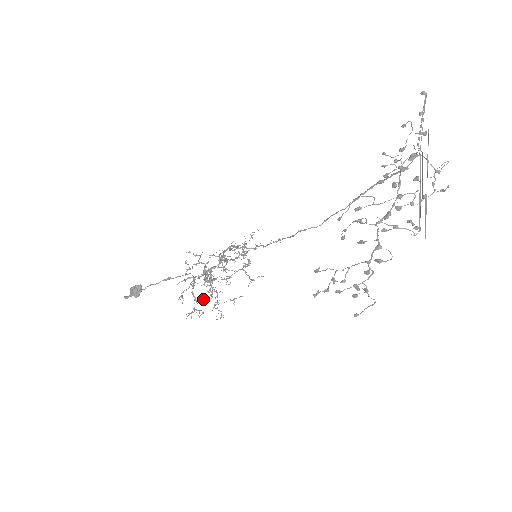
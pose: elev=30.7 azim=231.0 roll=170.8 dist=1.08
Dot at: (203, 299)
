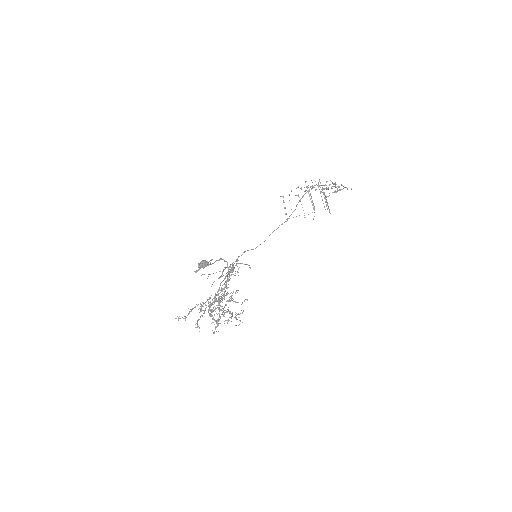
Dot at: (216, 321)
